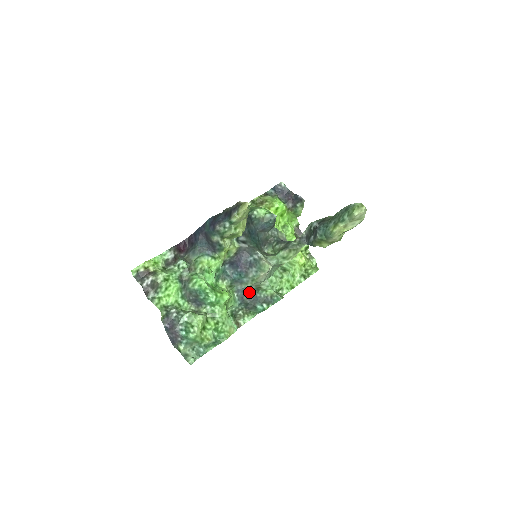
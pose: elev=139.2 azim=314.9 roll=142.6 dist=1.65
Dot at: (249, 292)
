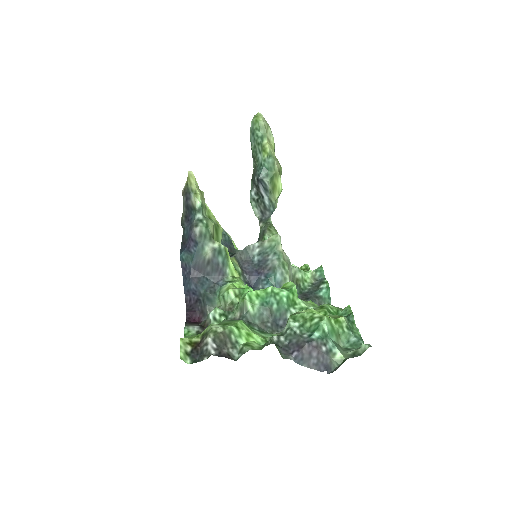
Dot at: occluded
